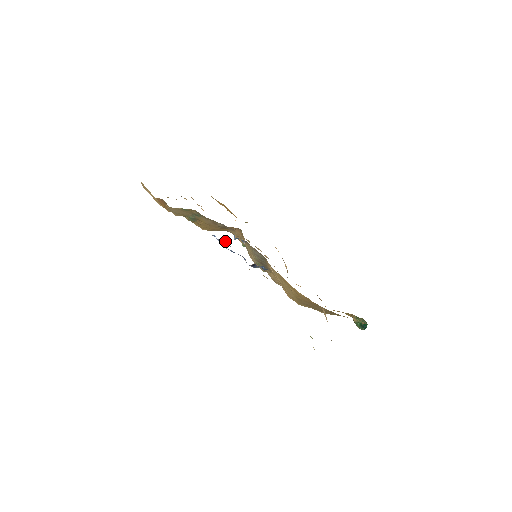
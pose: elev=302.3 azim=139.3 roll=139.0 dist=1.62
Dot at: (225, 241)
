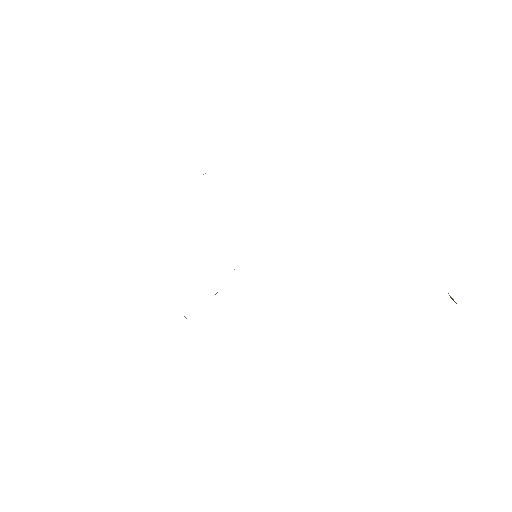
Dot at: occluded
